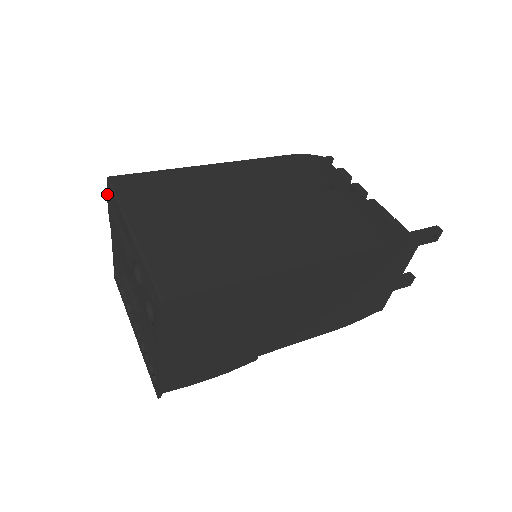
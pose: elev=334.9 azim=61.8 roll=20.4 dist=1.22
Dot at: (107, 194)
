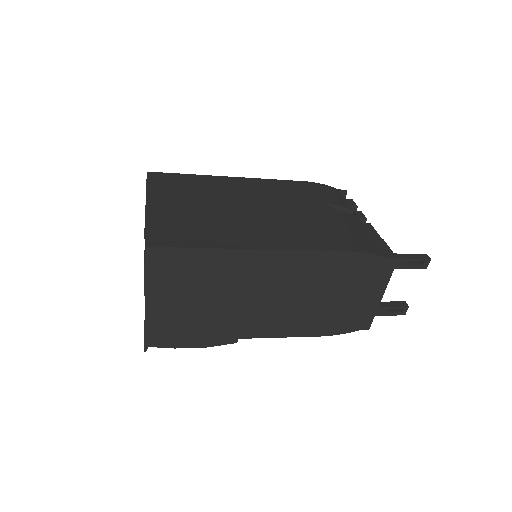
Dot at: (146, 186)
